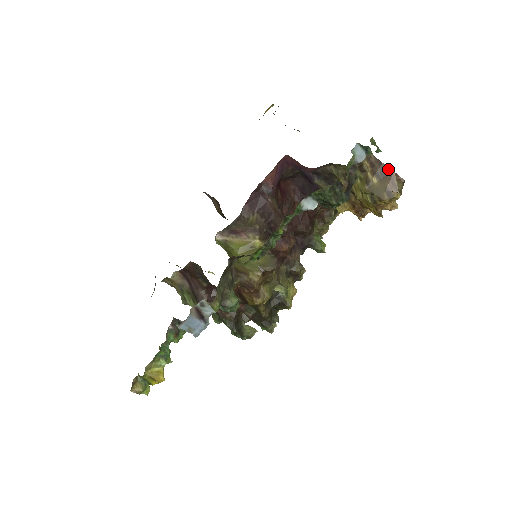
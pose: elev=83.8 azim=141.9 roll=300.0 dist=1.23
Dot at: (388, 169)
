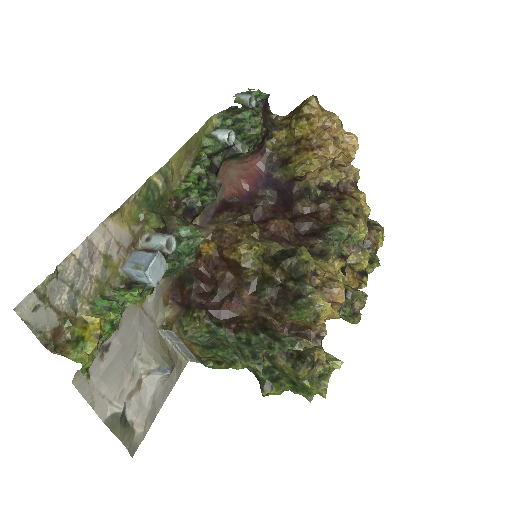
Dot at: (299, 106)
